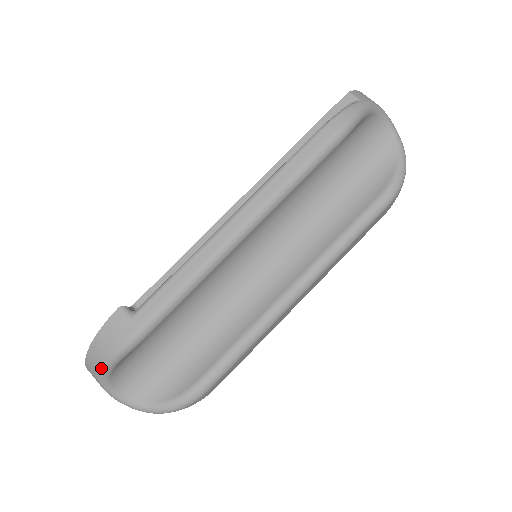
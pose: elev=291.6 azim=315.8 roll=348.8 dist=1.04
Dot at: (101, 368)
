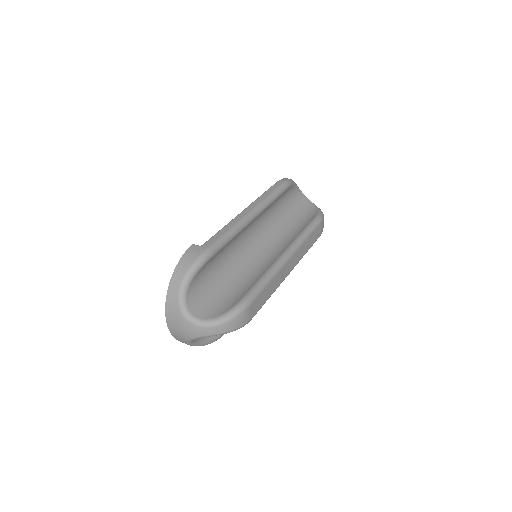
Dot at: (183, 280)
